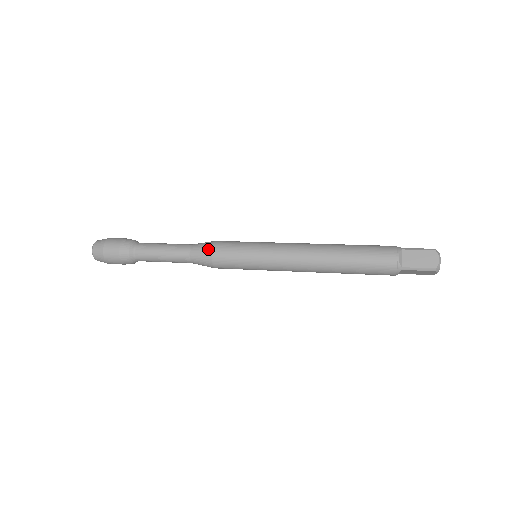
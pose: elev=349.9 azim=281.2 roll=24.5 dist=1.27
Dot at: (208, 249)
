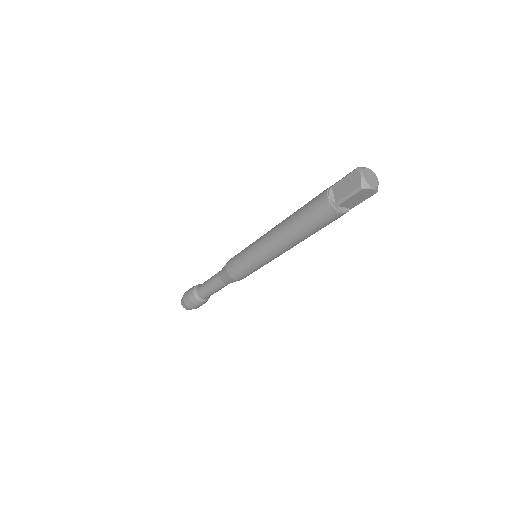
Dot at: occluded
